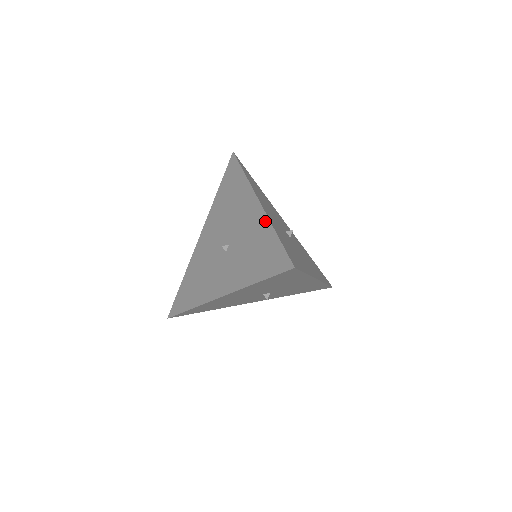
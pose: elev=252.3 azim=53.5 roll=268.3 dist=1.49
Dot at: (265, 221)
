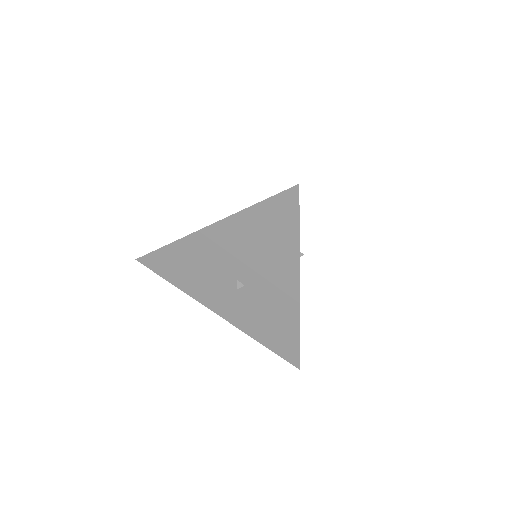
Dot at: (295, 316)
